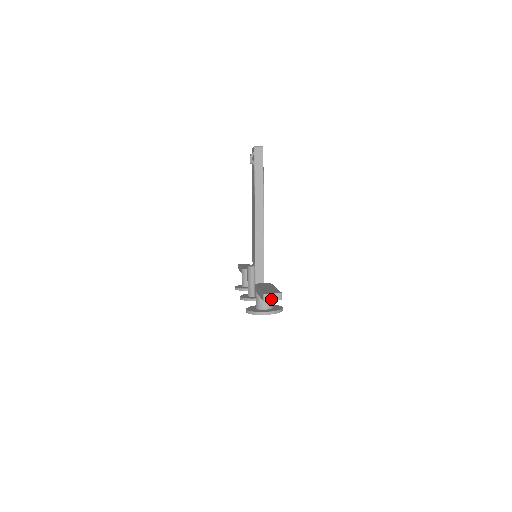
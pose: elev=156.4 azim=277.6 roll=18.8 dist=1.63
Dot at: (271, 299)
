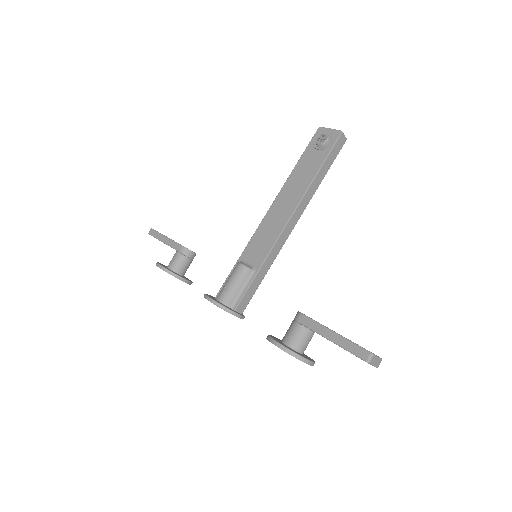
Dot at: (374, 363)
